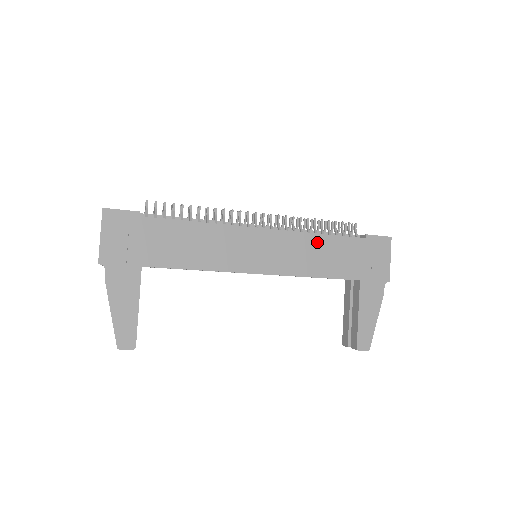
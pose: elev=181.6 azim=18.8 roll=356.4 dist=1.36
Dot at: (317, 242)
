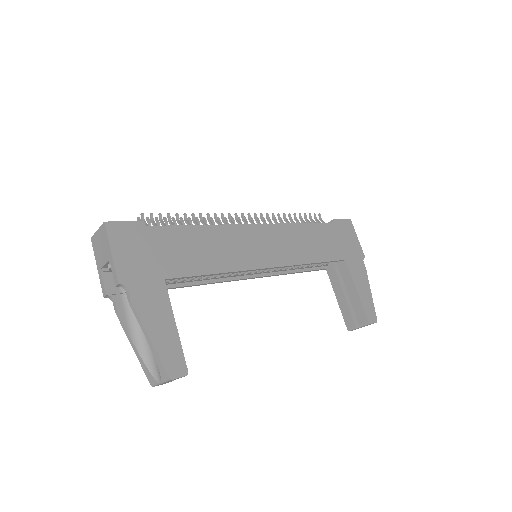
Dot at: (303, 231)
